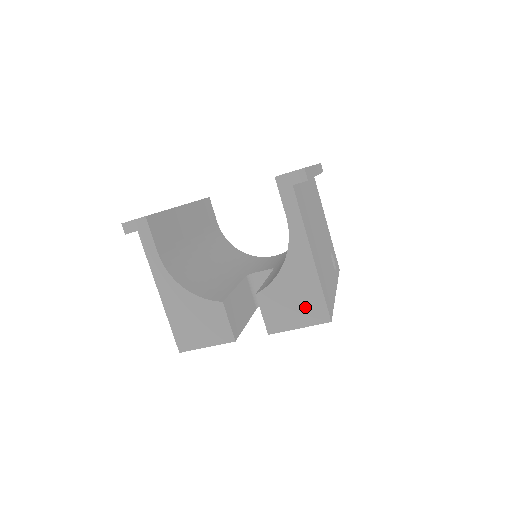
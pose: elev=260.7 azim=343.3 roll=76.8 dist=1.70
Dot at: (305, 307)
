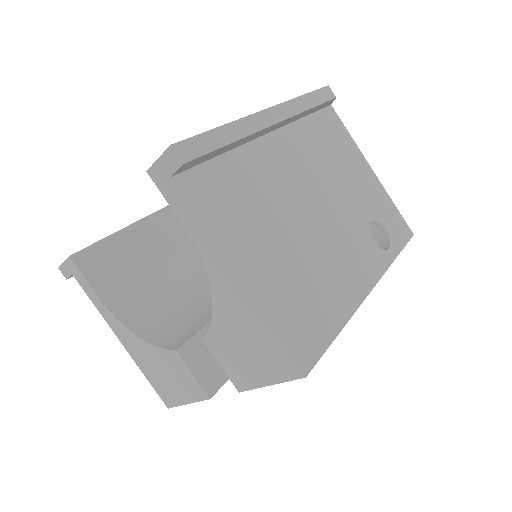
Dot at: (263, 356)
